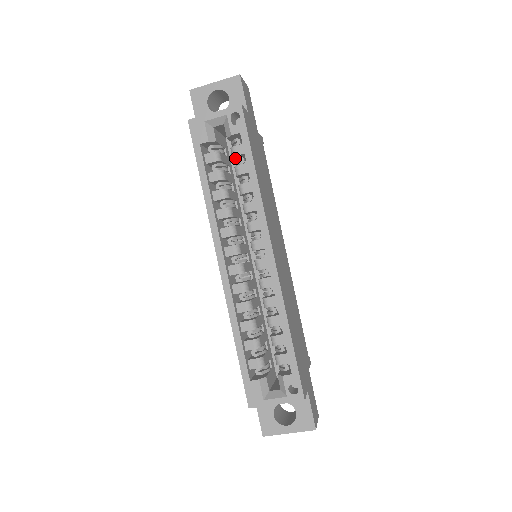
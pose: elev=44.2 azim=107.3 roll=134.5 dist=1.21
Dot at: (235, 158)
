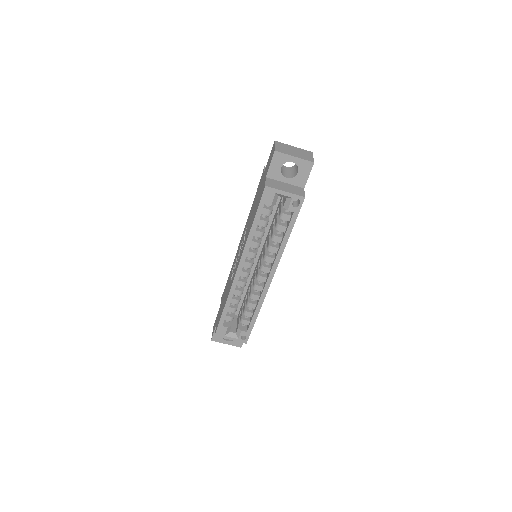
Dot at: (280, 216)
